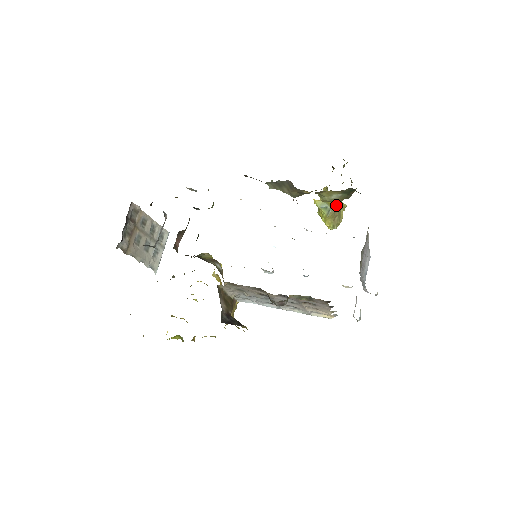
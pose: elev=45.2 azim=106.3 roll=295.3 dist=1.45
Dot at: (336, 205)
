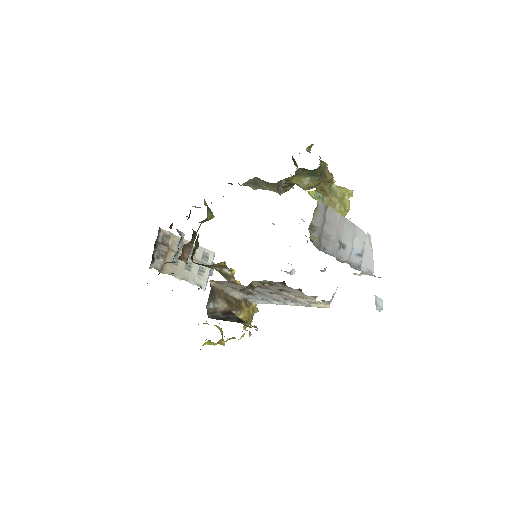
Dot at: (325, 191)
